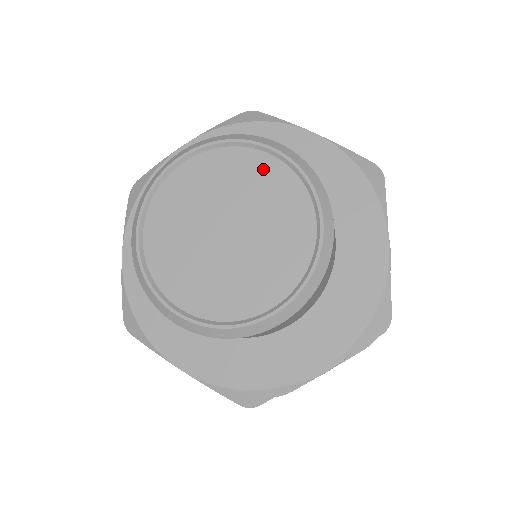
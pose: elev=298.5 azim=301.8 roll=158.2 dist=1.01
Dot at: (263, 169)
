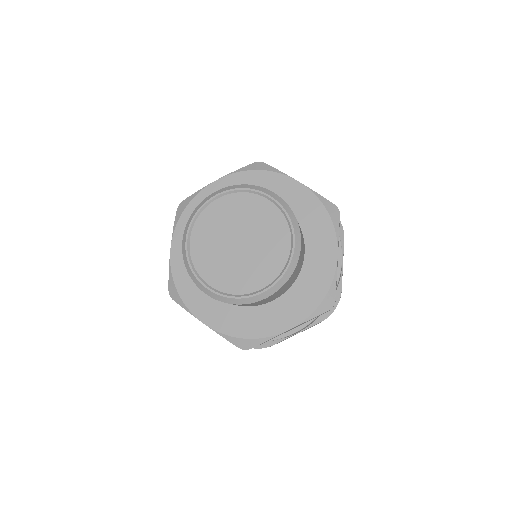
Dot at: (263, 208)
